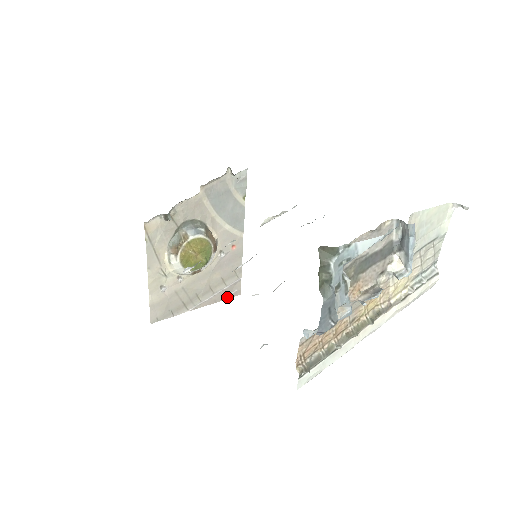
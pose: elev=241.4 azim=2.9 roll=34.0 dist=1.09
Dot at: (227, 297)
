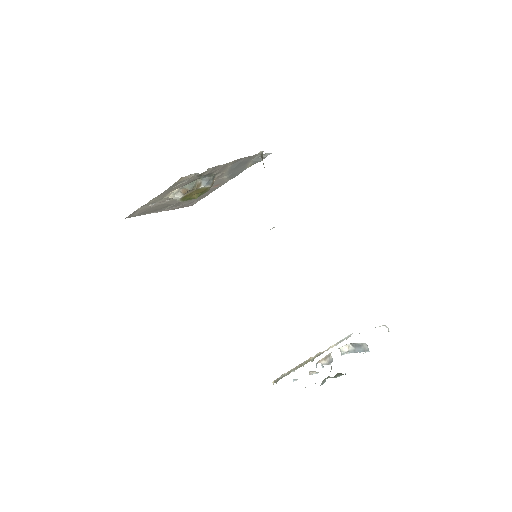
Dot at: (183, 207)
